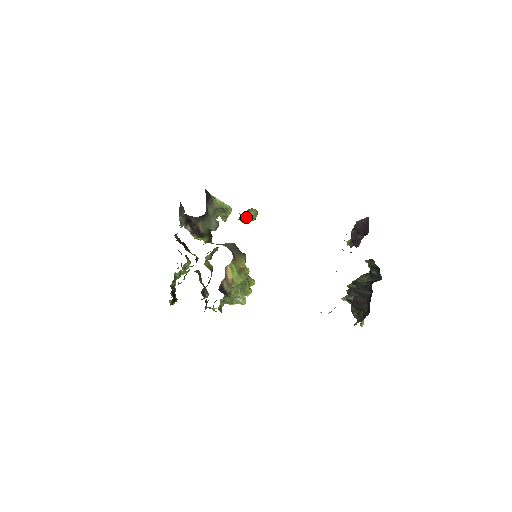
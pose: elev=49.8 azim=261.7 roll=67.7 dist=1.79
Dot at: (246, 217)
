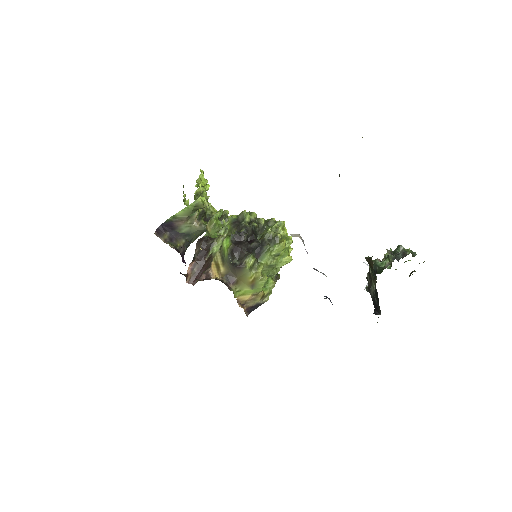
Dot at: (212, 237)
